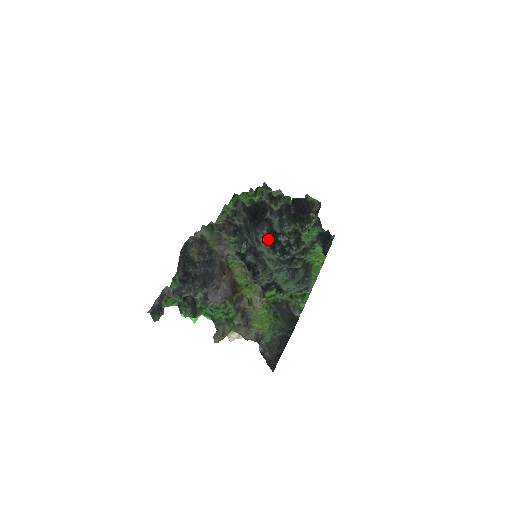
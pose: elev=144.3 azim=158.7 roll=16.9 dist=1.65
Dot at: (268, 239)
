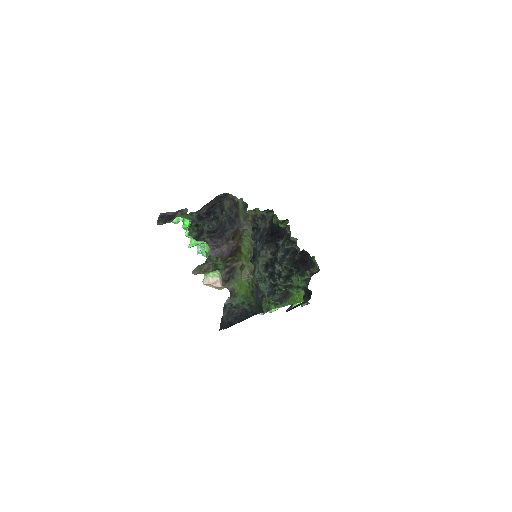
Dot at: (268, 258)
